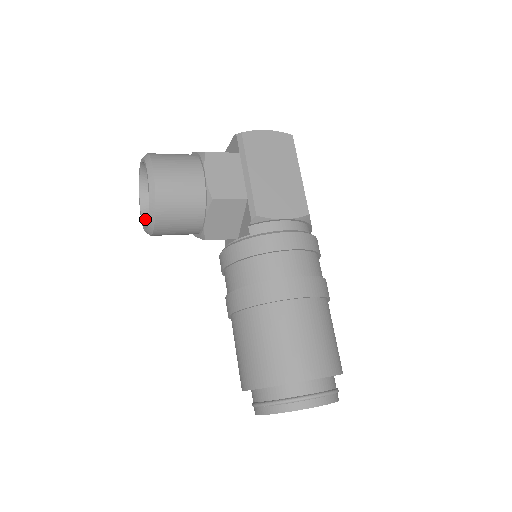
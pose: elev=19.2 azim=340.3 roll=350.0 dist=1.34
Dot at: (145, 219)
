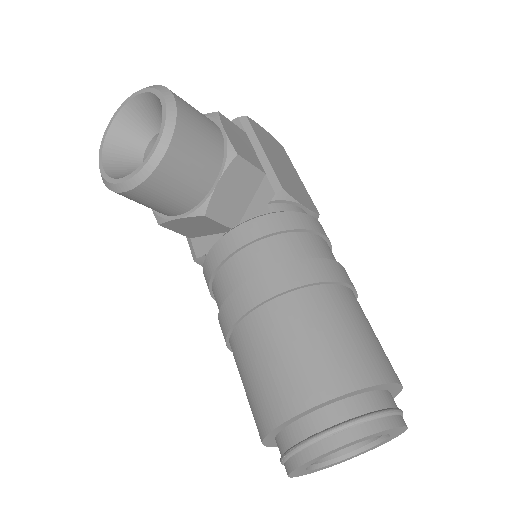
Dot at: (114, 175)
